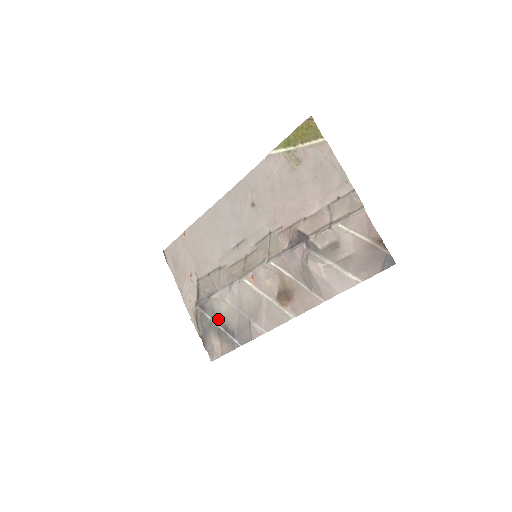
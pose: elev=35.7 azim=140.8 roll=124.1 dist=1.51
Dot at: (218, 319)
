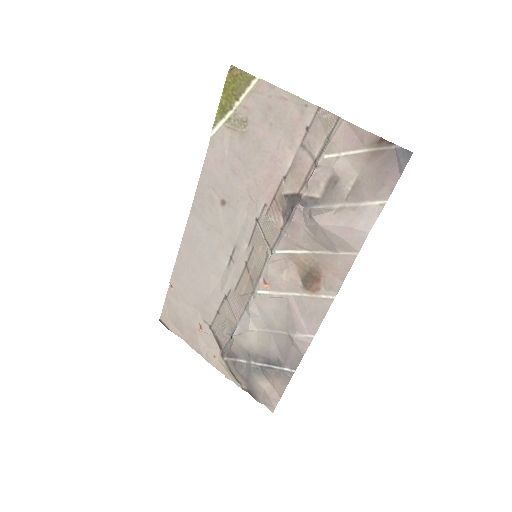
Dot at: (254, 356)
